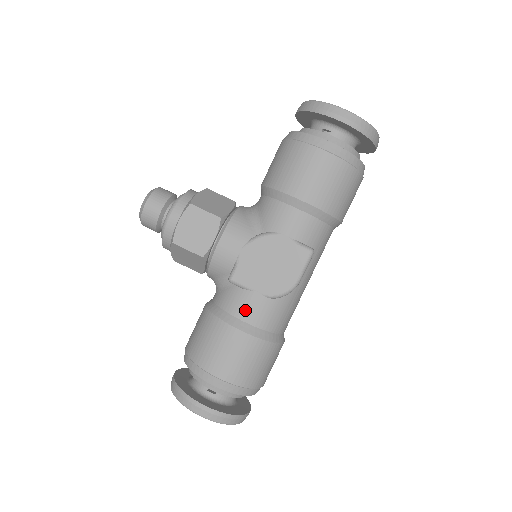
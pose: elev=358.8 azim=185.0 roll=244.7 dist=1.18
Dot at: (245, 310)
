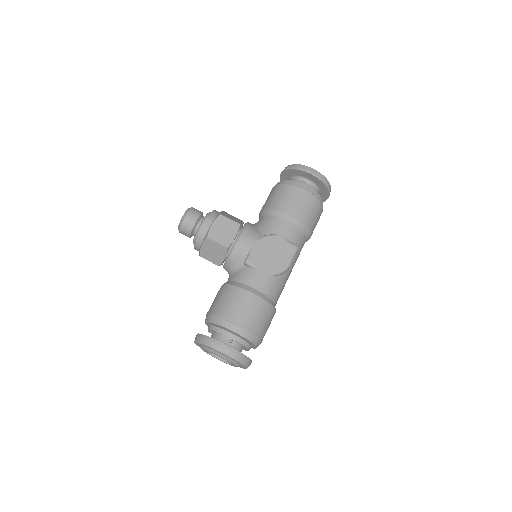
Dot at: (256, 281)
